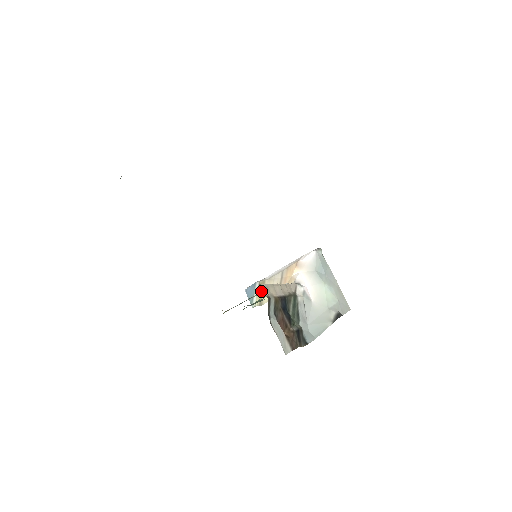
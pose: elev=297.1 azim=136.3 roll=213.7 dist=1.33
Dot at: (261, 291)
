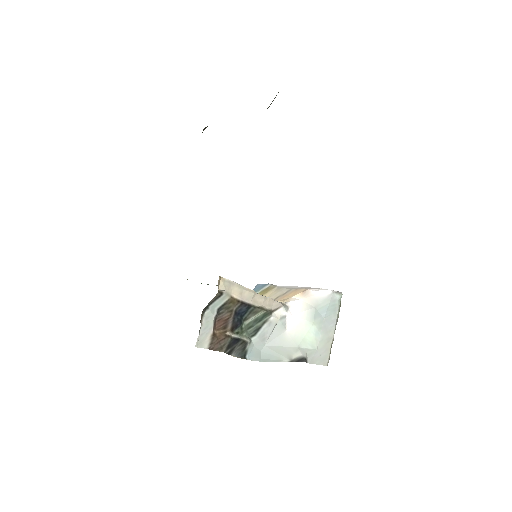
Dot at: (263, 293)
